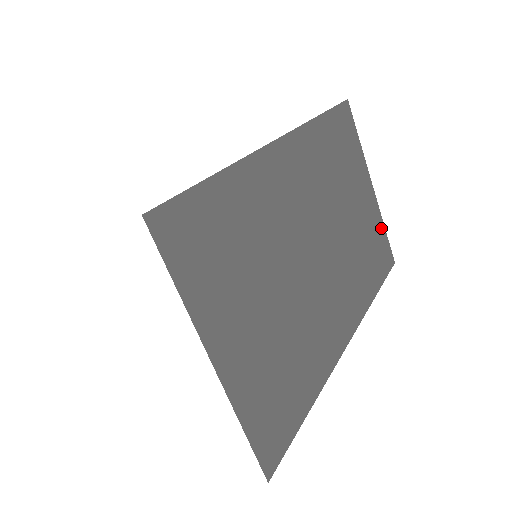
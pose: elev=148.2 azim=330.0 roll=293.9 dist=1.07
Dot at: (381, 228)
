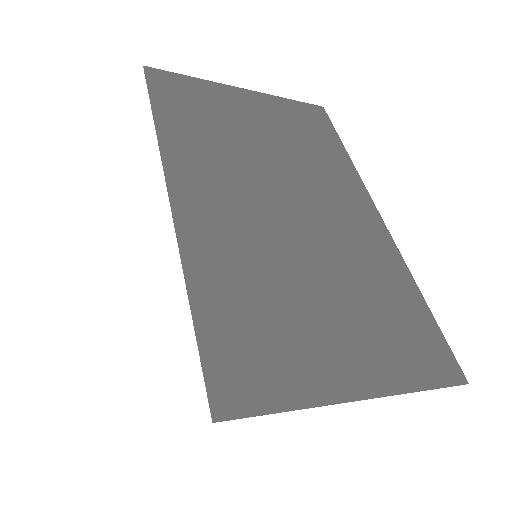
Dot at: (286, 104)
